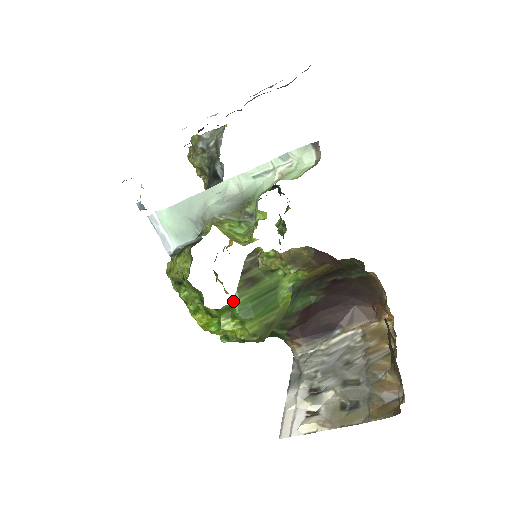
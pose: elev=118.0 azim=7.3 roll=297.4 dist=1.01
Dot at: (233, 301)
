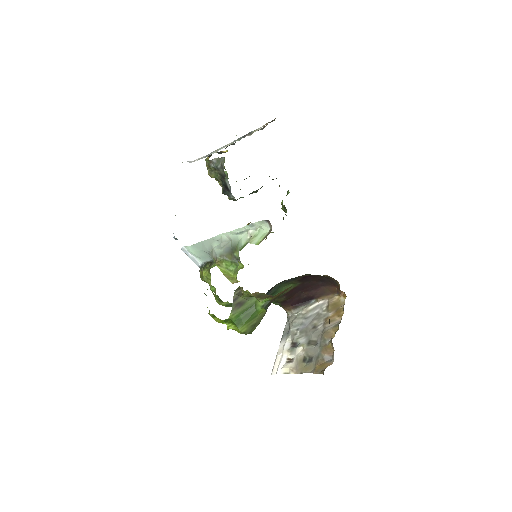
Dot at: (230, 317)
